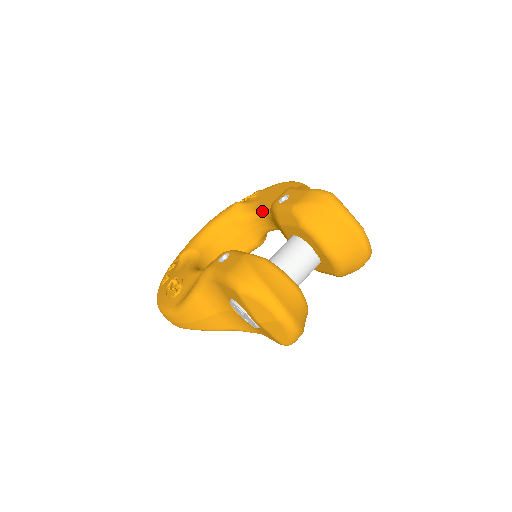
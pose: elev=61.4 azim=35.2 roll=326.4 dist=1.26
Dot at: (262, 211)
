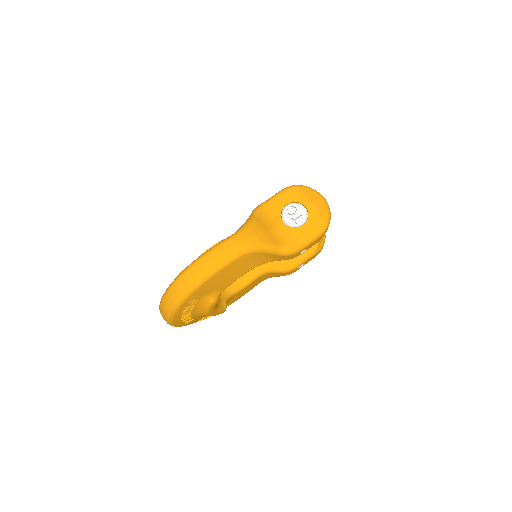
Dot at: occluded
